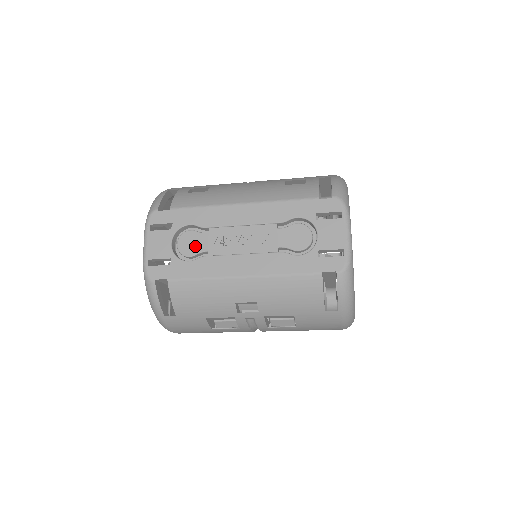
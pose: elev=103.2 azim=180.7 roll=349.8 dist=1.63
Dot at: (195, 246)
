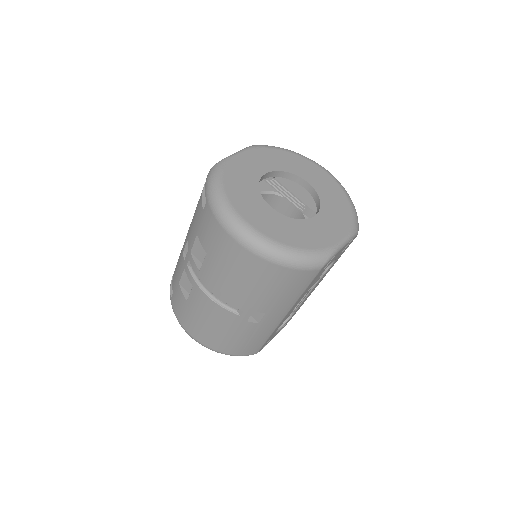
Dot at: occluded
